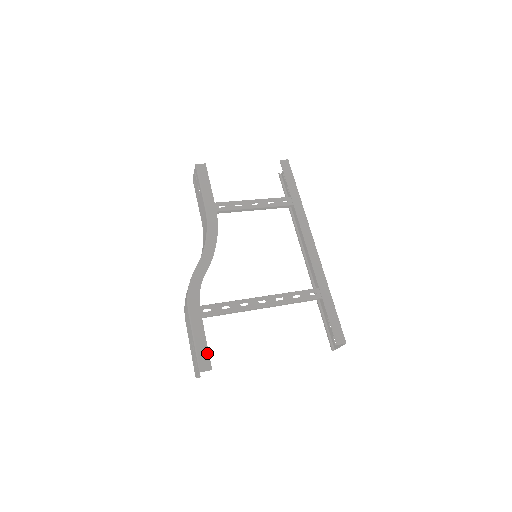
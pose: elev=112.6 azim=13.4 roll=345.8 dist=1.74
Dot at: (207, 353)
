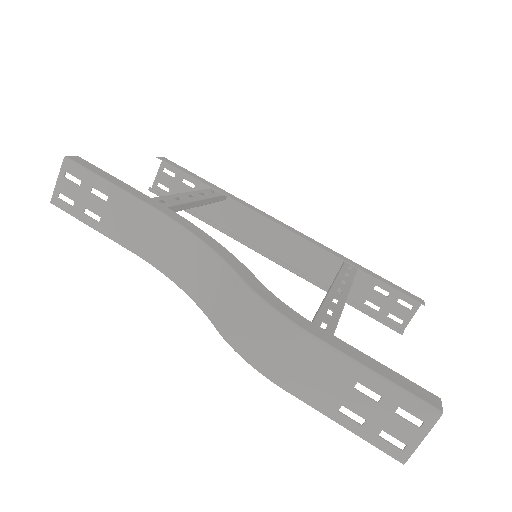
Dot at: (407, 380)
